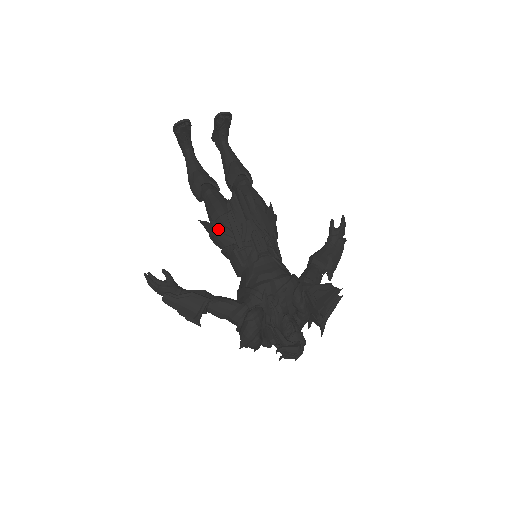
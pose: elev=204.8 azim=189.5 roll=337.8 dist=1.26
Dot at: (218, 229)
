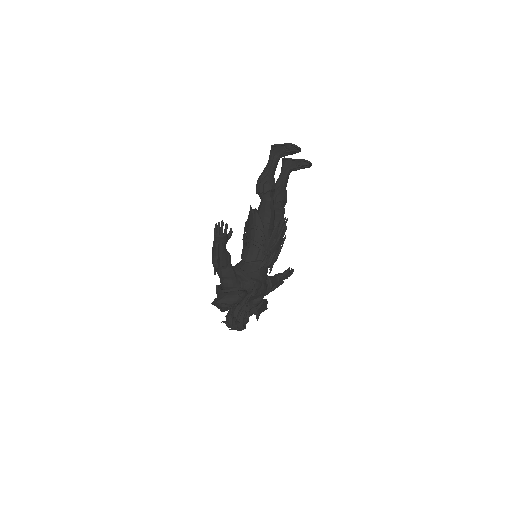
Dot at: (264, 230)
